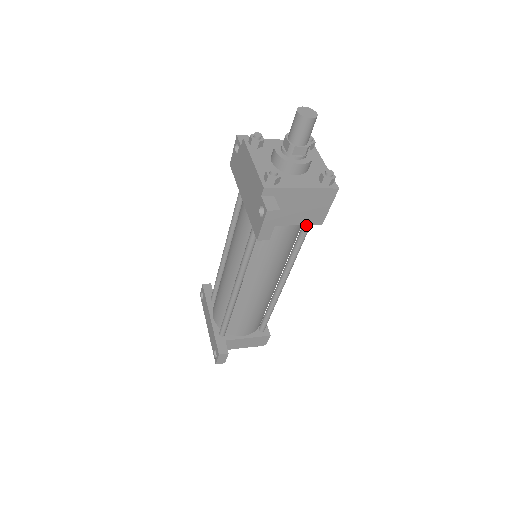
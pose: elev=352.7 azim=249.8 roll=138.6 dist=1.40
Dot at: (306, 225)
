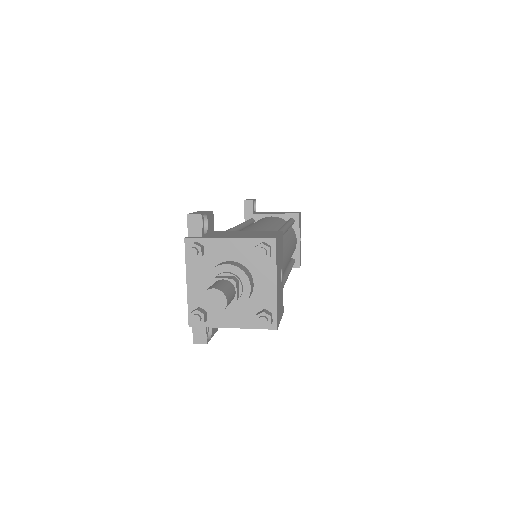
Dot at: occluded
